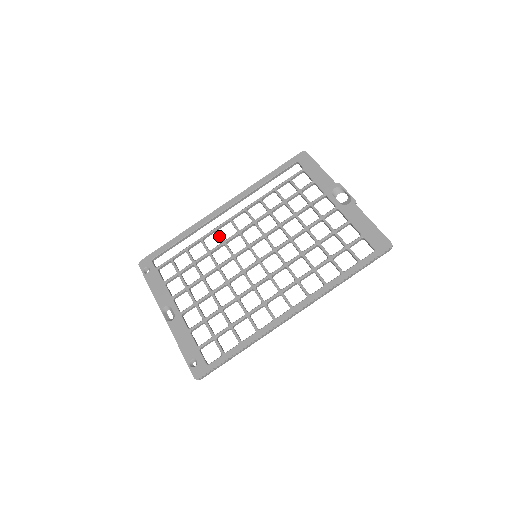
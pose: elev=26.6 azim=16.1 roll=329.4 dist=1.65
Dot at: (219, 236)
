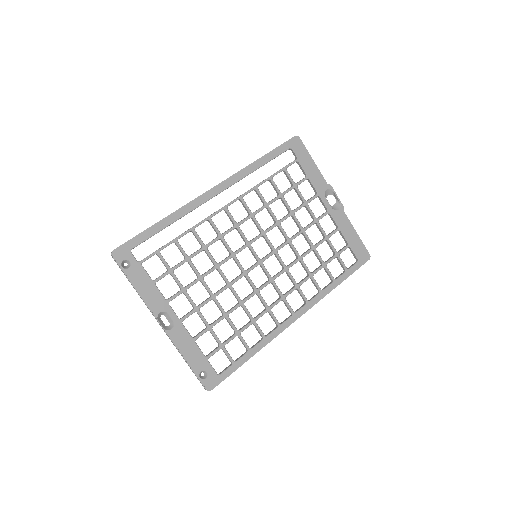
Dot at: (215, 228)
